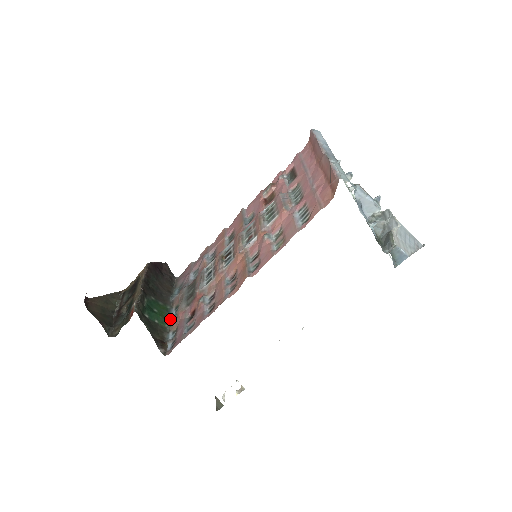
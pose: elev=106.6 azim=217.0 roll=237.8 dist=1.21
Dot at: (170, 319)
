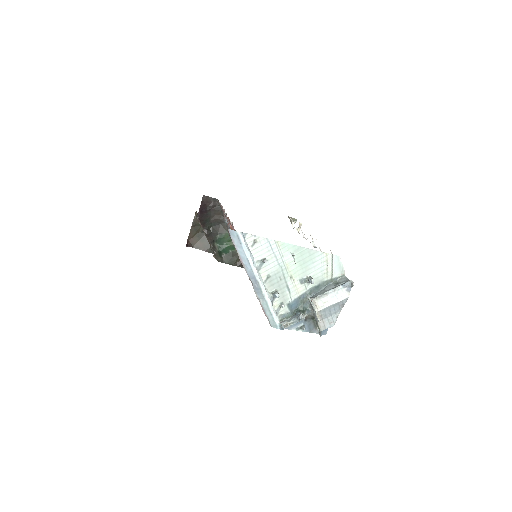
Dot at: occluded
